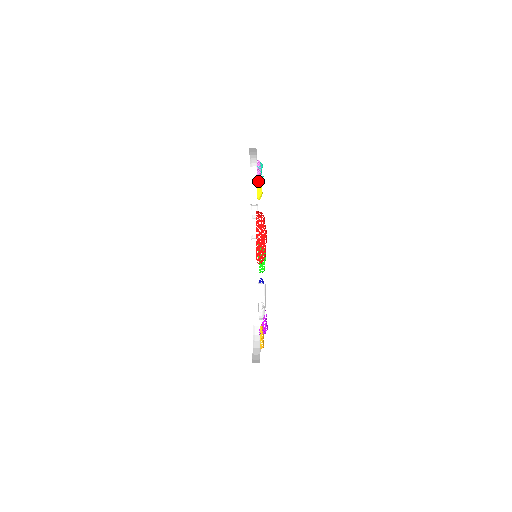
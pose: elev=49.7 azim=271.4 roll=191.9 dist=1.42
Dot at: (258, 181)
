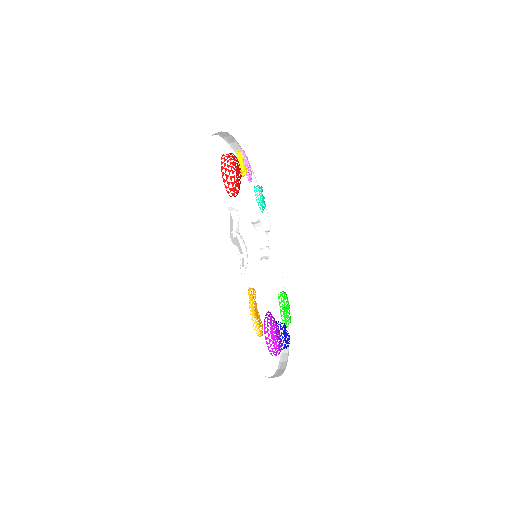
Dot at: (248, 176)
